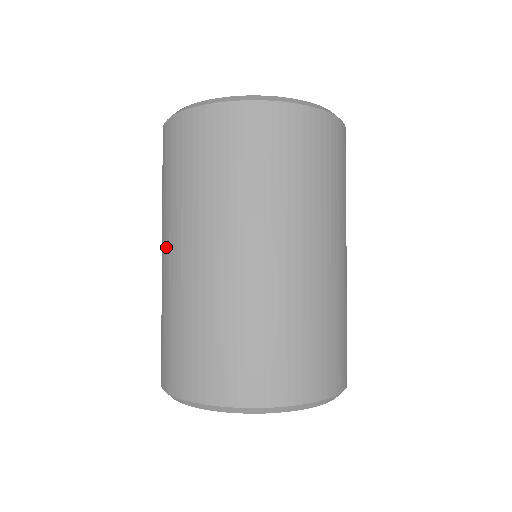
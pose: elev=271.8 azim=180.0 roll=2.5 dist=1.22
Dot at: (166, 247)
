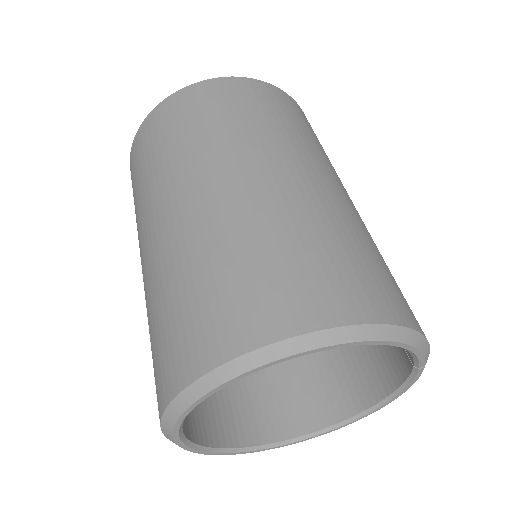
Dot at: (142, 247)
